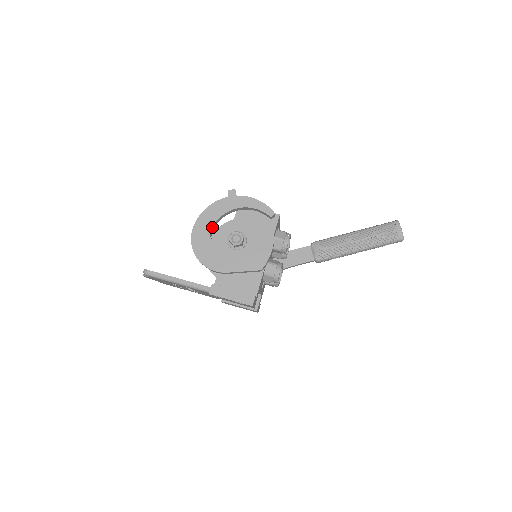
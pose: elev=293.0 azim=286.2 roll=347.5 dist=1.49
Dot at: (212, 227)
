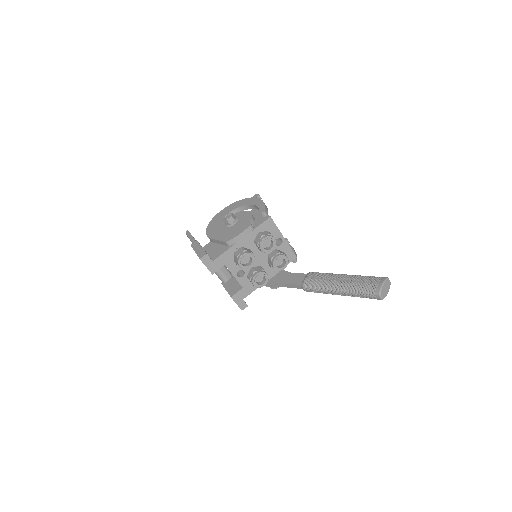
Dot at: (229, 212)
